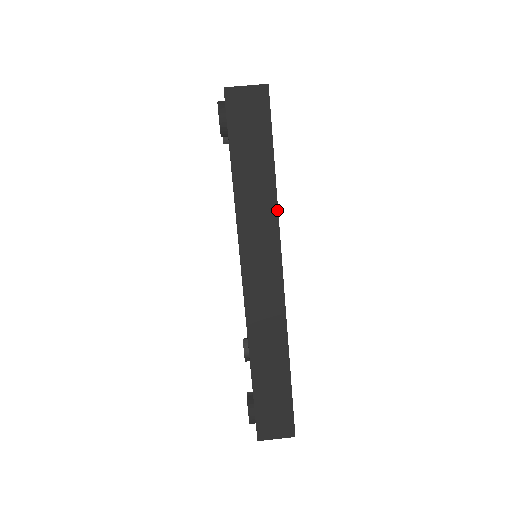
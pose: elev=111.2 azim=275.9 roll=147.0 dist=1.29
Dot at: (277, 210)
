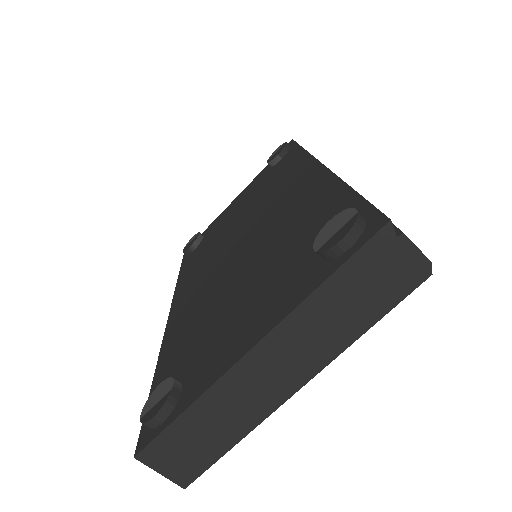
Dot at: occluded
